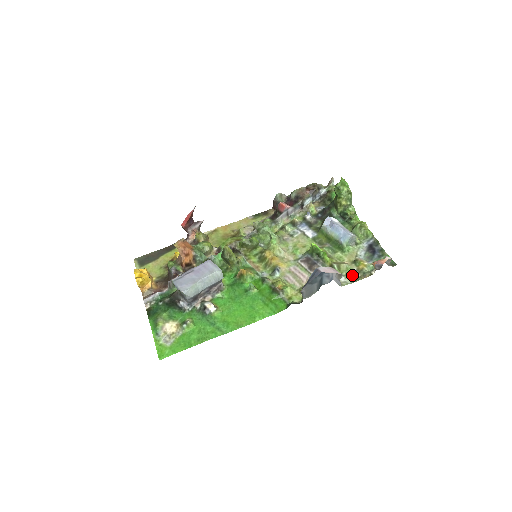
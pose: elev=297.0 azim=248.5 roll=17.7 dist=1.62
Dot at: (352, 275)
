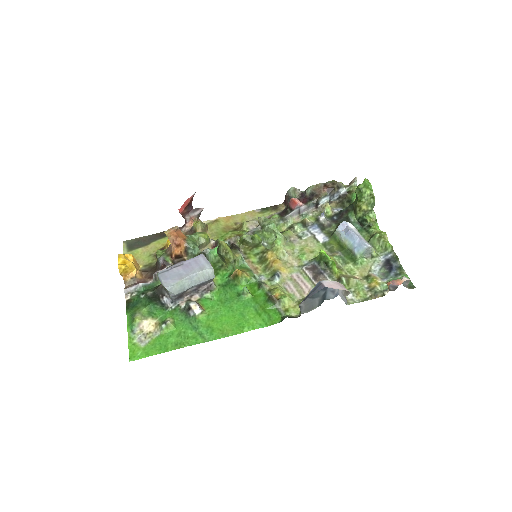
Dot at: (361, 293)
